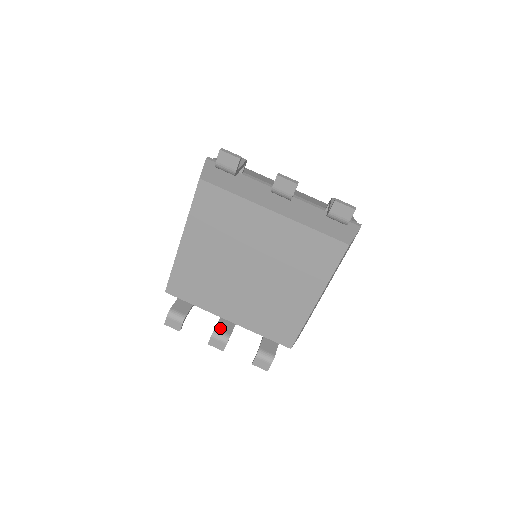
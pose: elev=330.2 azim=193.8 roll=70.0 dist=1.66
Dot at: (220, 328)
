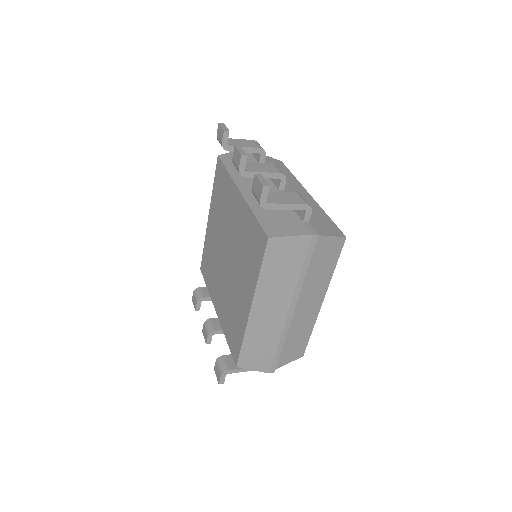
Dot at: (215, 321)
